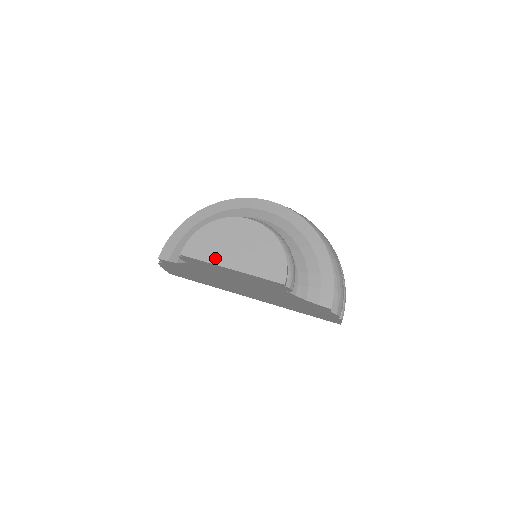
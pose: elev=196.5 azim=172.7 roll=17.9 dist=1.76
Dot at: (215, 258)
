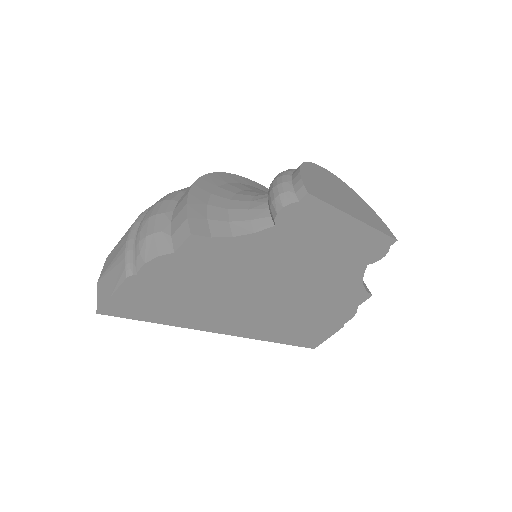
Dot at: (338, 204)
